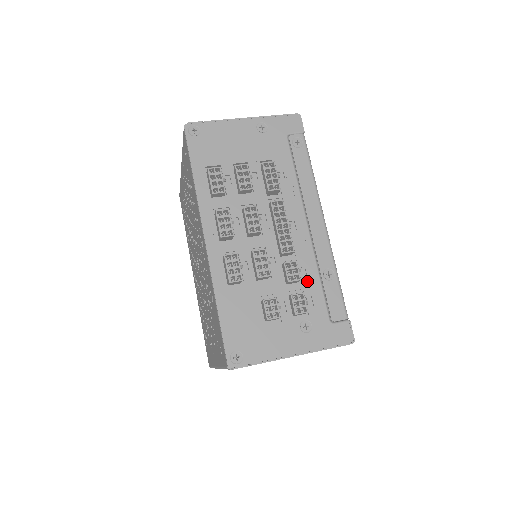
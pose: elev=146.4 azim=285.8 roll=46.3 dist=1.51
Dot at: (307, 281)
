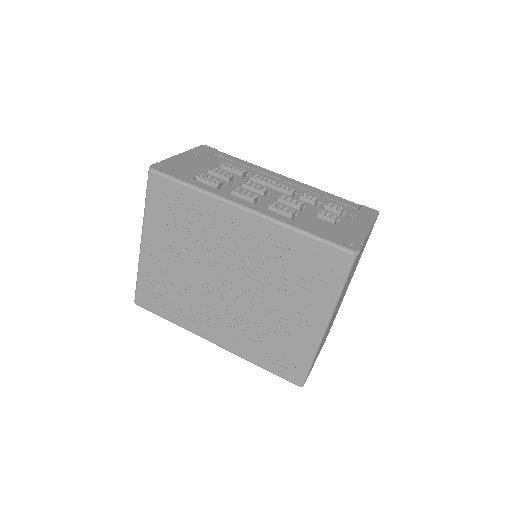
Dot at: (320, 200)
